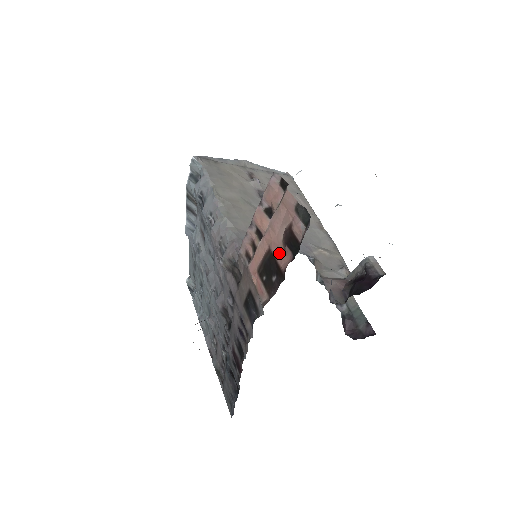
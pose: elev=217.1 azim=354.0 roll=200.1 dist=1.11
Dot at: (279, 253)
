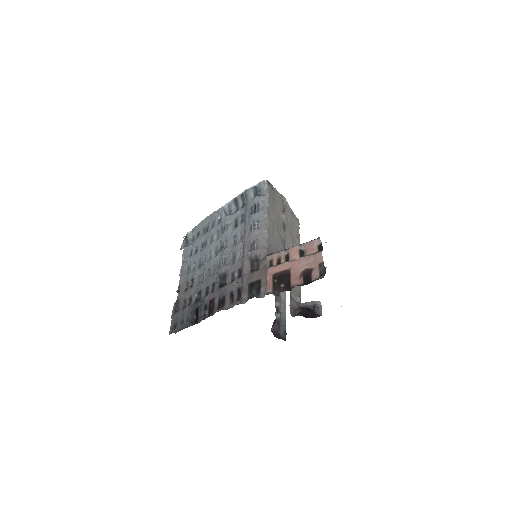
Dot at: (295, 276)
